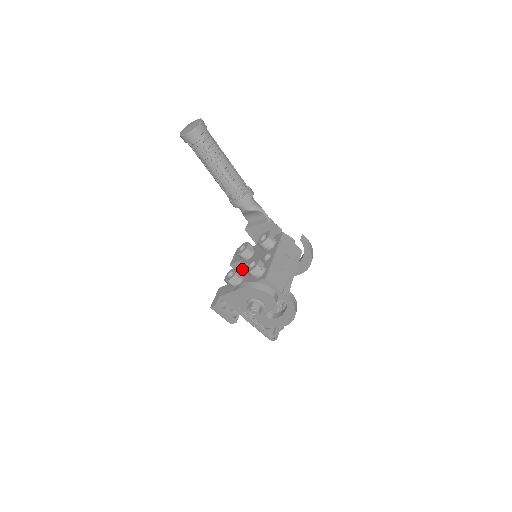
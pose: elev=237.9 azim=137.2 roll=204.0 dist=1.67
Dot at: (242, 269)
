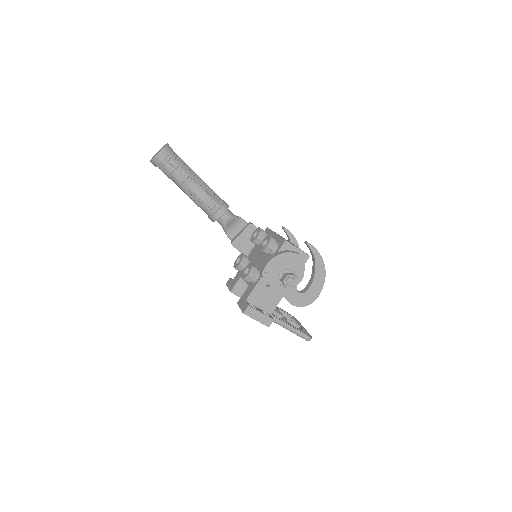
Dot at: occluded
